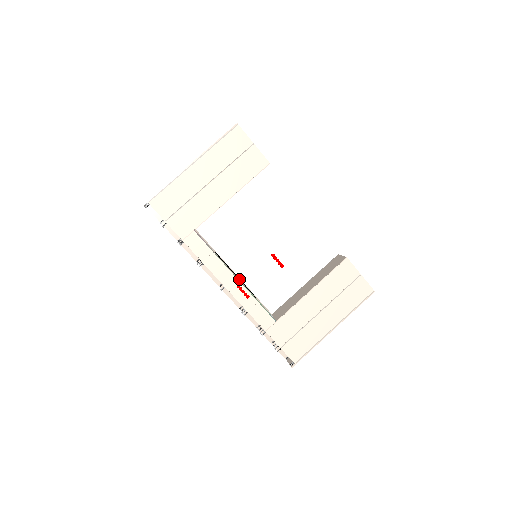
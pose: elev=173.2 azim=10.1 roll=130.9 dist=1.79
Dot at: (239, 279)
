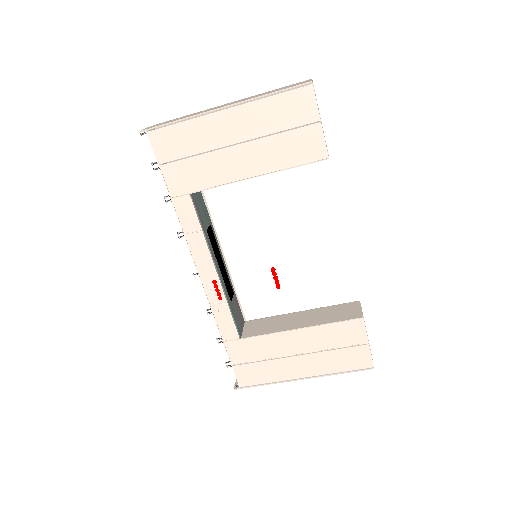
Dot at: (221, 272)
